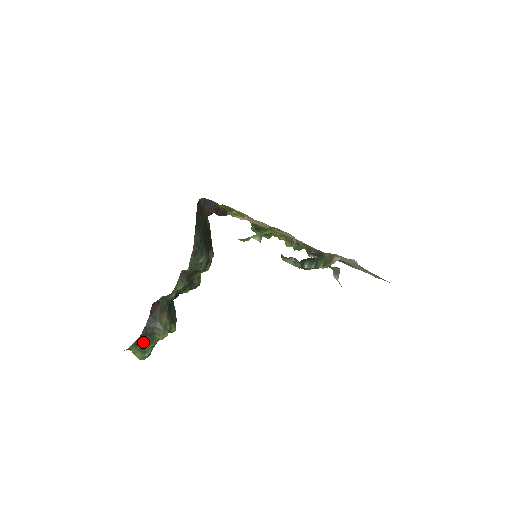
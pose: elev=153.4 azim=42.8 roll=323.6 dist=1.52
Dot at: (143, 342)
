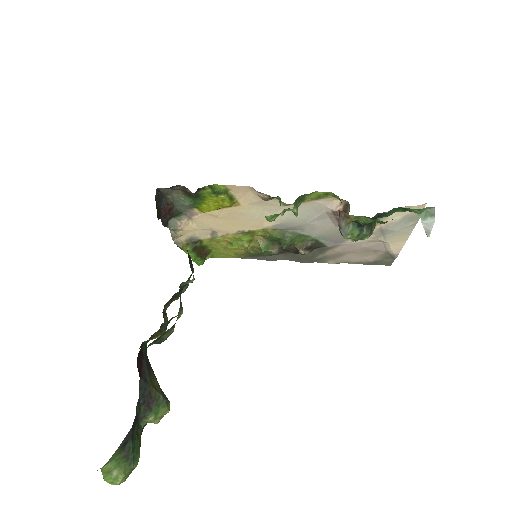
Dot at: (131, 437)
